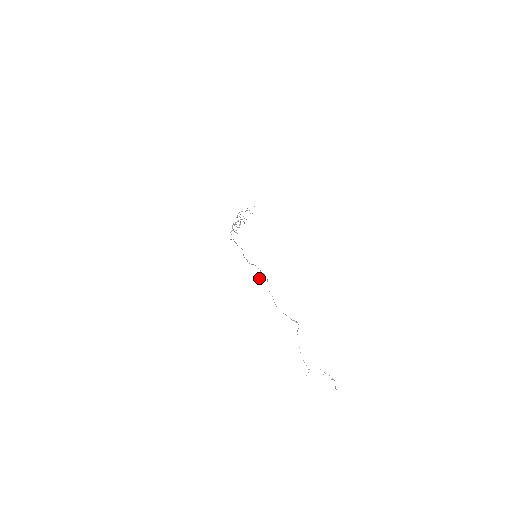
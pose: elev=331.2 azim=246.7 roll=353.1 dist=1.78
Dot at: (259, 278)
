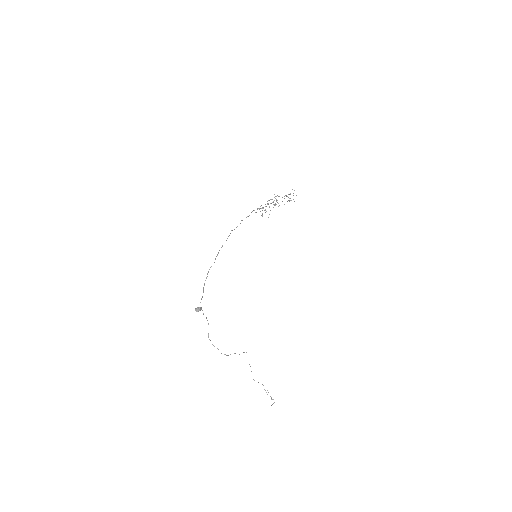
Dot at: (195, 309)
